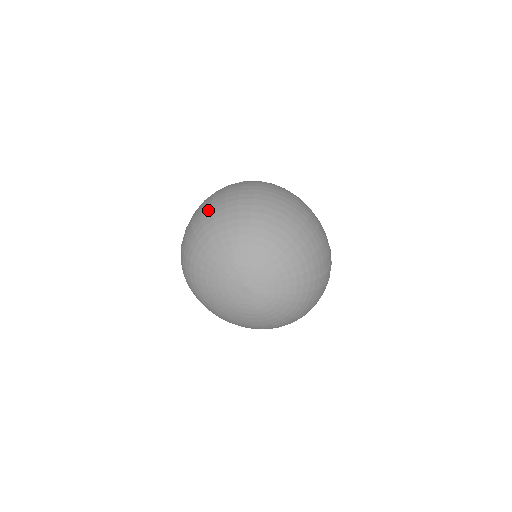
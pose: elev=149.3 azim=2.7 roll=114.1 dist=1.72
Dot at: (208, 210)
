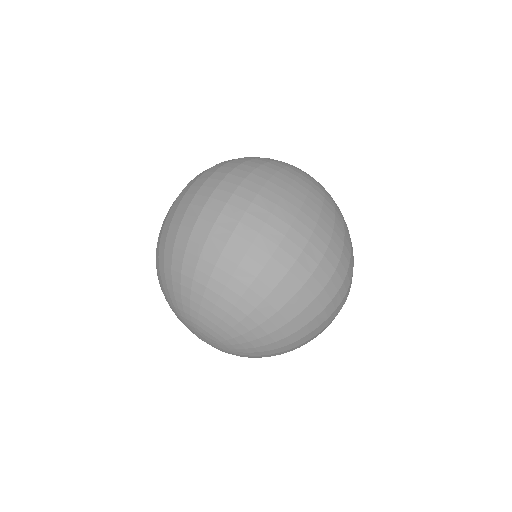
Dot at: (160, 235)
